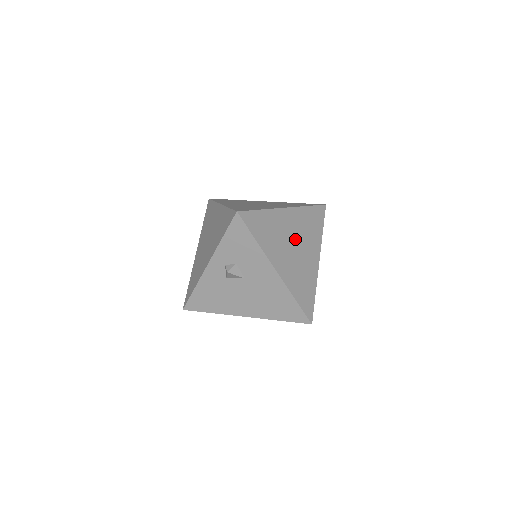
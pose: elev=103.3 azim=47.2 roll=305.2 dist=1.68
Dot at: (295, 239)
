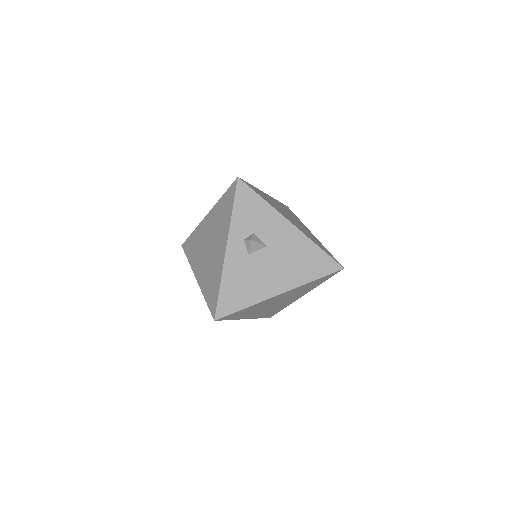
Dot at: (287, 213)
